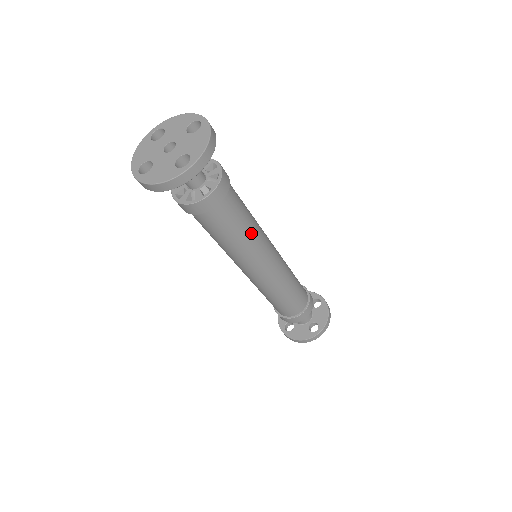
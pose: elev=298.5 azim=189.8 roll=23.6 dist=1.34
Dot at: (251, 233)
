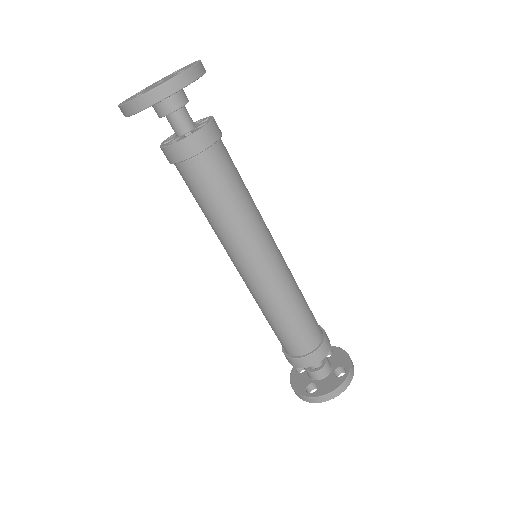
Dot at: (226, 219)
